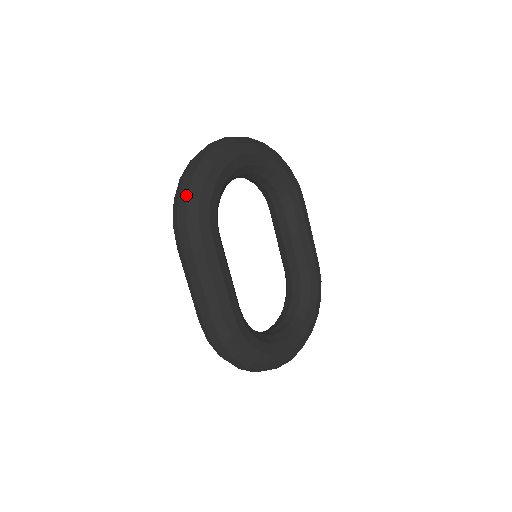
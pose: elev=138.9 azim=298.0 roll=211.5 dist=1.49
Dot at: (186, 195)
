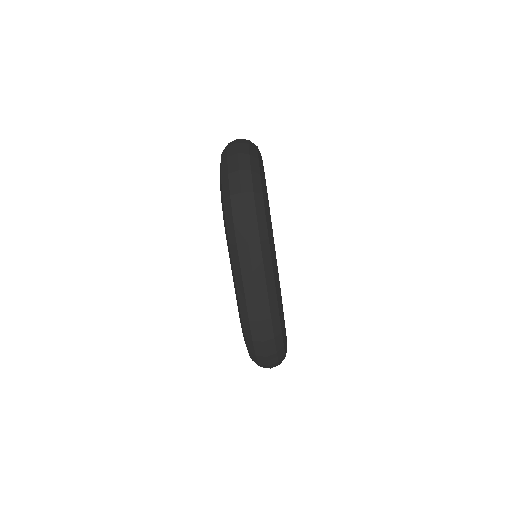
Dot at: (251, 189)
